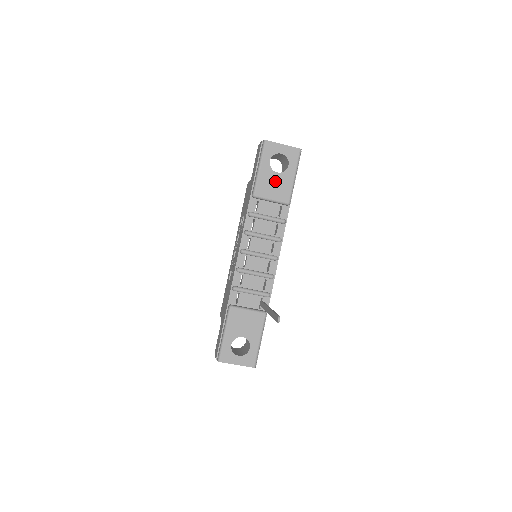
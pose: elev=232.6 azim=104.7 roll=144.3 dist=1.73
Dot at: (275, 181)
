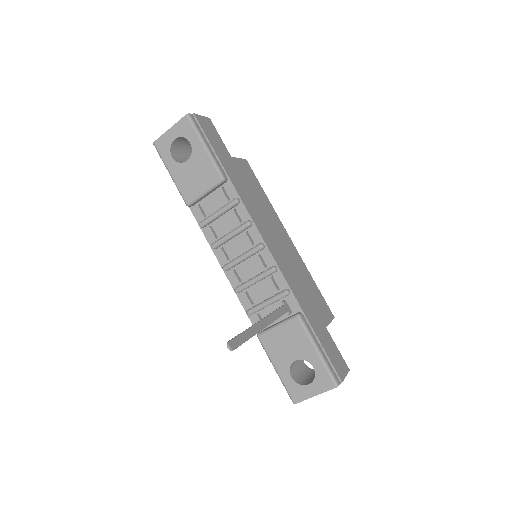
Dot at: (192, 171)
